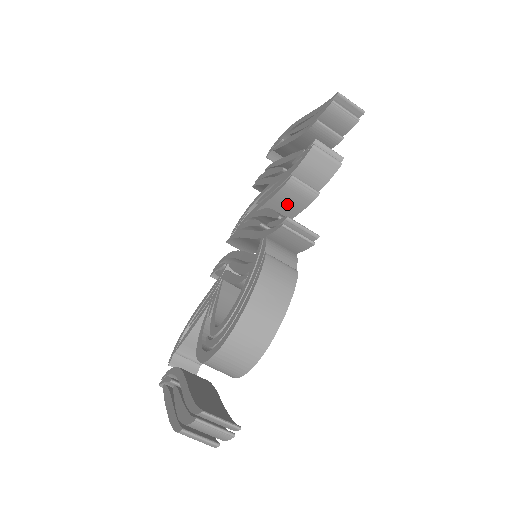
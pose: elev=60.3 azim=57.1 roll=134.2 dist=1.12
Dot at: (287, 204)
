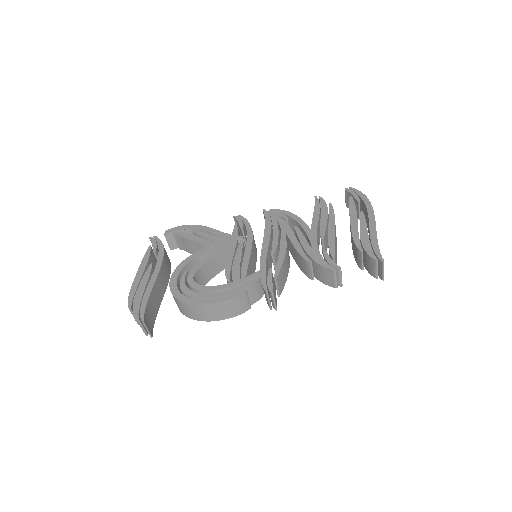
Dot at: (298, 259)
